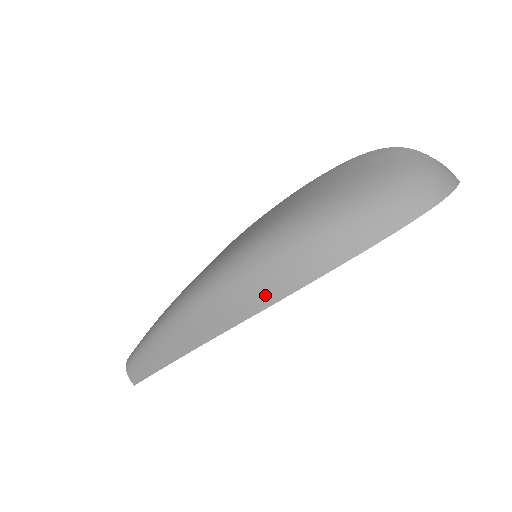
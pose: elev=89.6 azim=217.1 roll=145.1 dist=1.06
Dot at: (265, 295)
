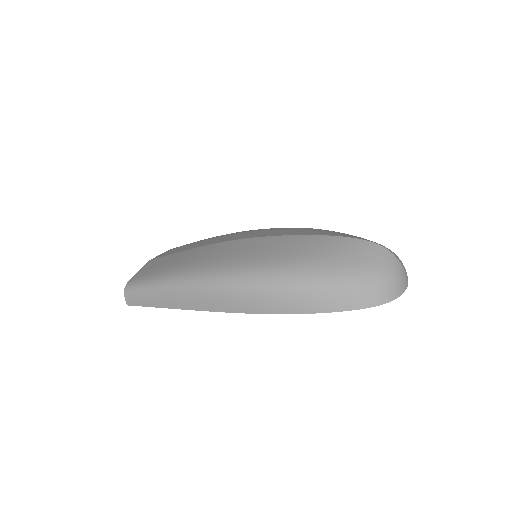
Dot at: (265, 307)
